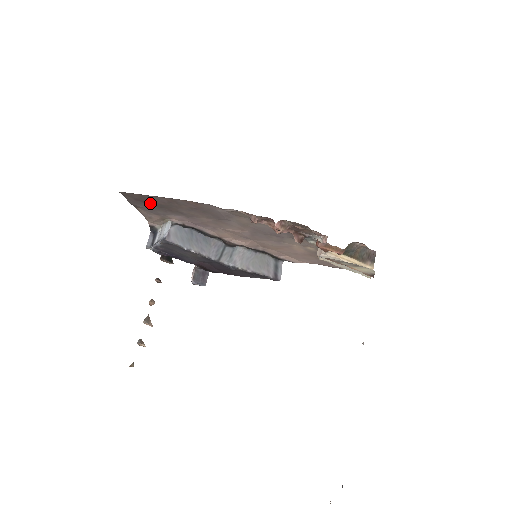
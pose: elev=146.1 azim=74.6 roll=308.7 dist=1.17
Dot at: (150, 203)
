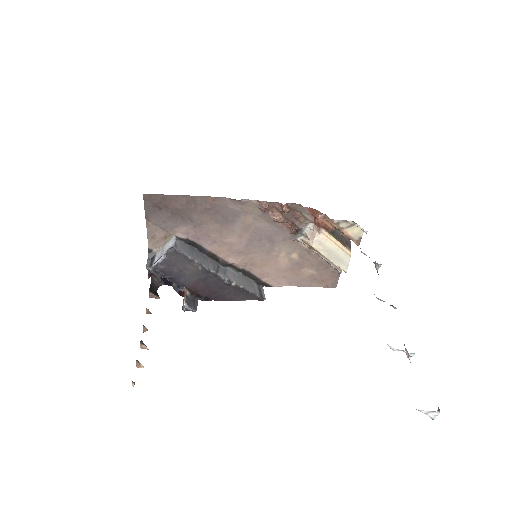
Dot at: (166, 209)
